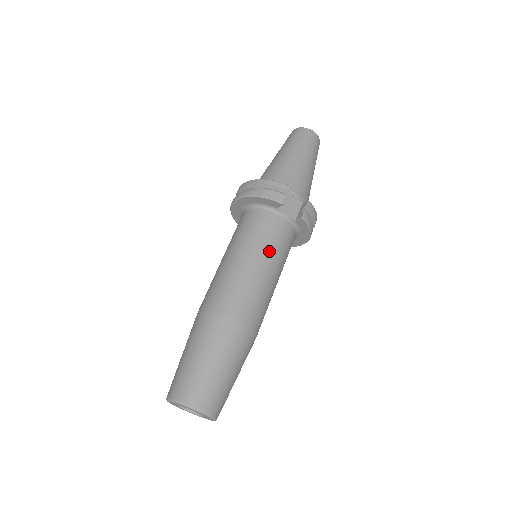
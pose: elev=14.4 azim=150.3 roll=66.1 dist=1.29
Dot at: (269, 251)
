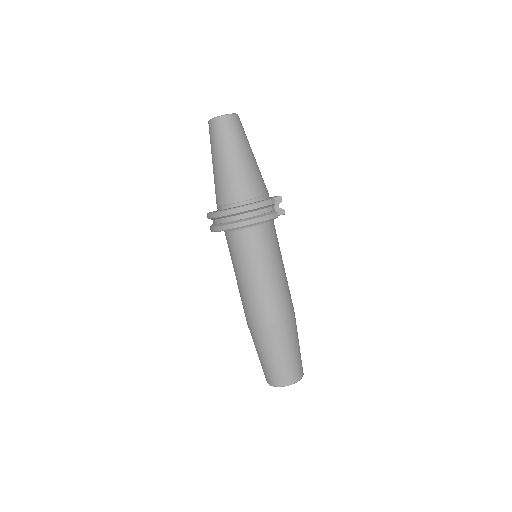
Dot at: (279, 255)
